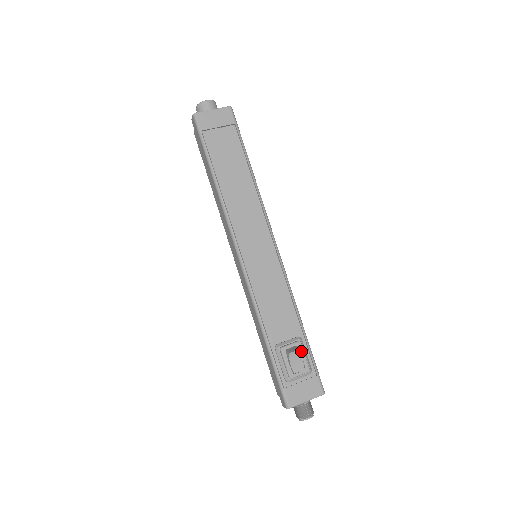
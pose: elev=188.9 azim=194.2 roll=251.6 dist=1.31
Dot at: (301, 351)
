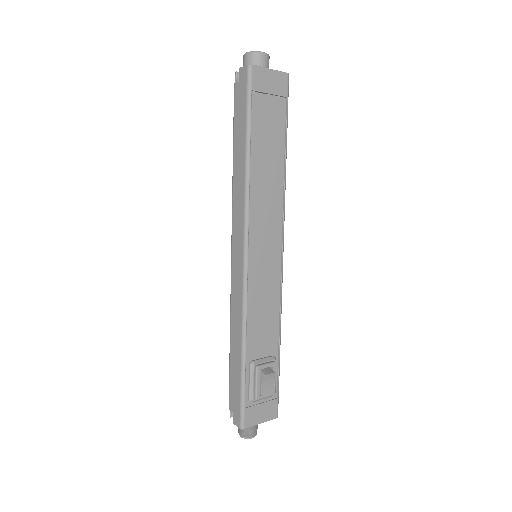
Dot at: (274, 373)
